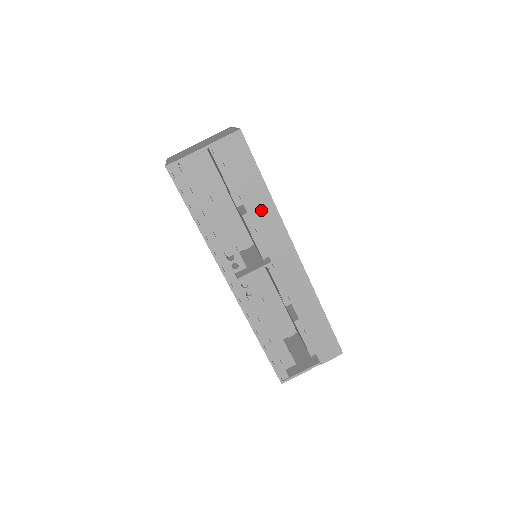
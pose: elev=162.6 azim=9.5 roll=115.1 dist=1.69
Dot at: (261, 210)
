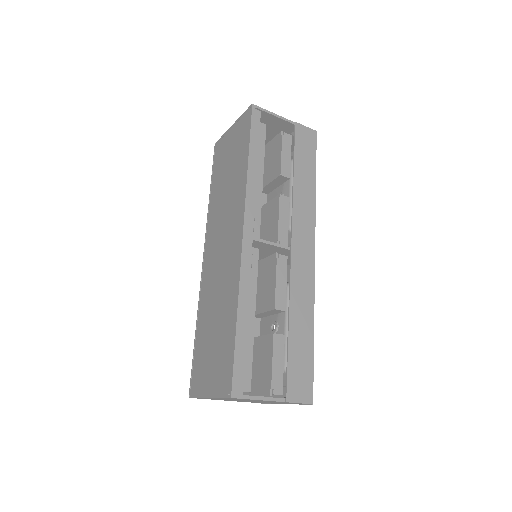
Dot at: (304, 194)
